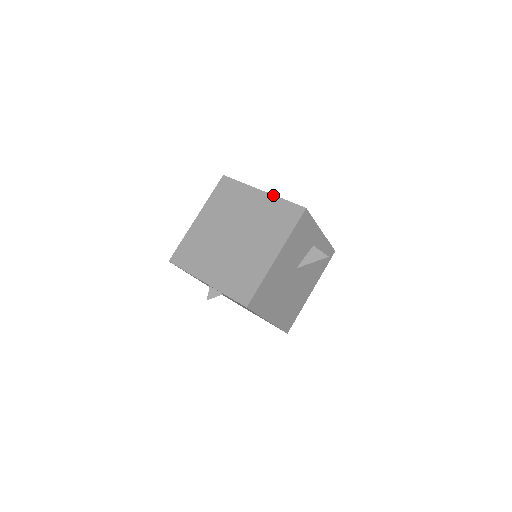
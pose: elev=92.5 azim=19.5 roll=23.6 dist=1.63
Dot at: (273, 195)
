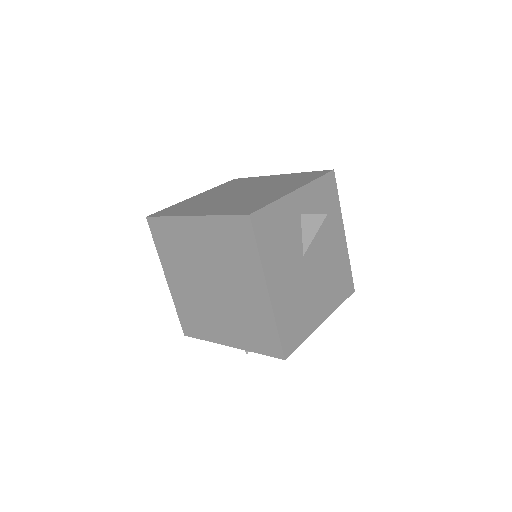
Dot at: (206, 216)
